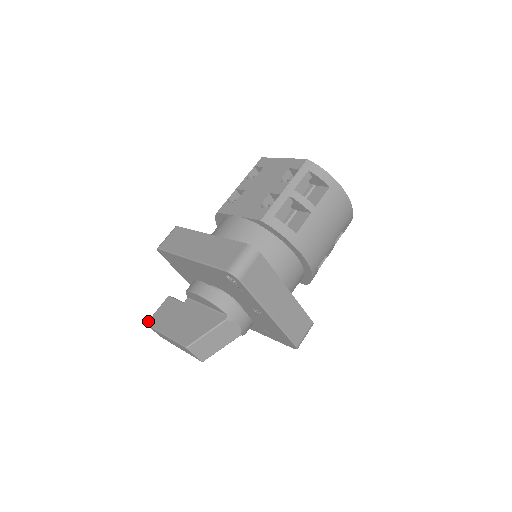
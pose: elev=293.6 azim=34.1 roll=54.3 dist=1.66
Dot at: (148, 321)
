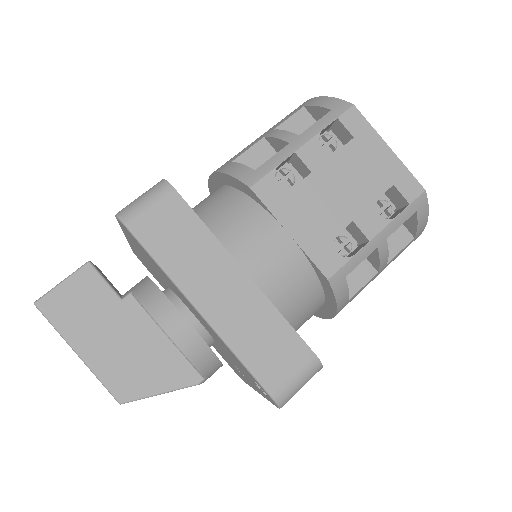
Dot at: (40, 300)
